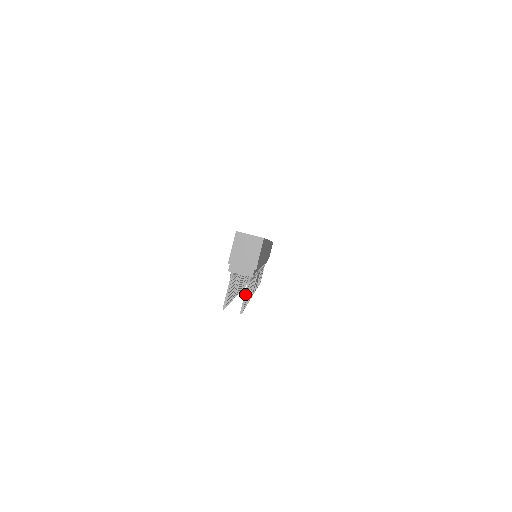
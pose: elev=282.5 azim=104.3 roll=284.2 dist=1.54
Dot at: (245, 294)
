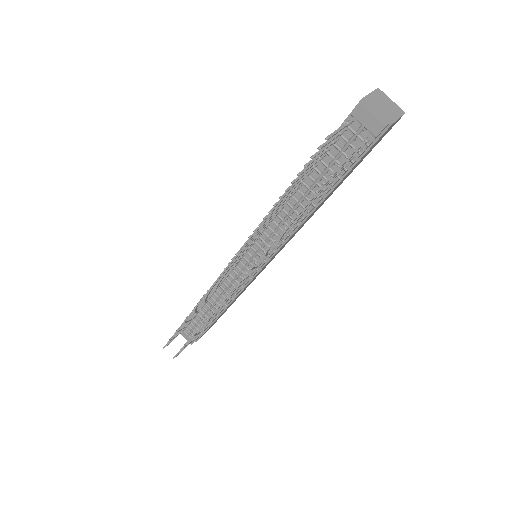
Dot at: (359, 146)
